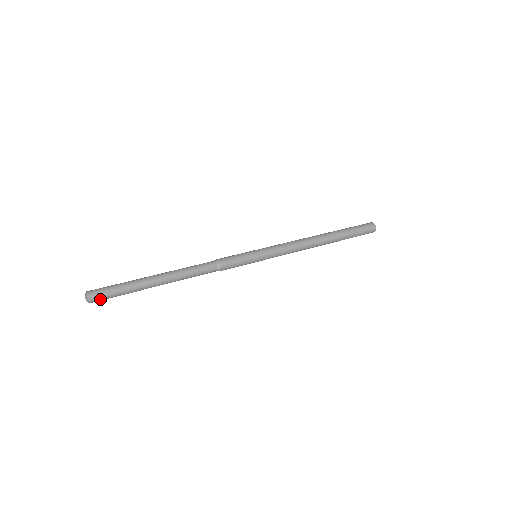
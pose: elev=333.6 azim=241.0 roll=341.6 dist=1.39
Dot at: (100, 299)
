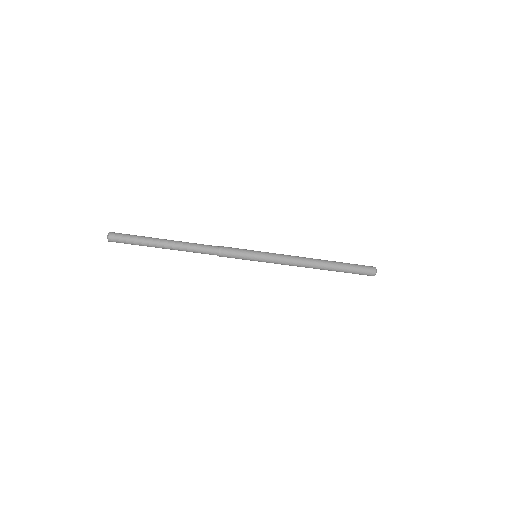
Dot at: (118, 238)
